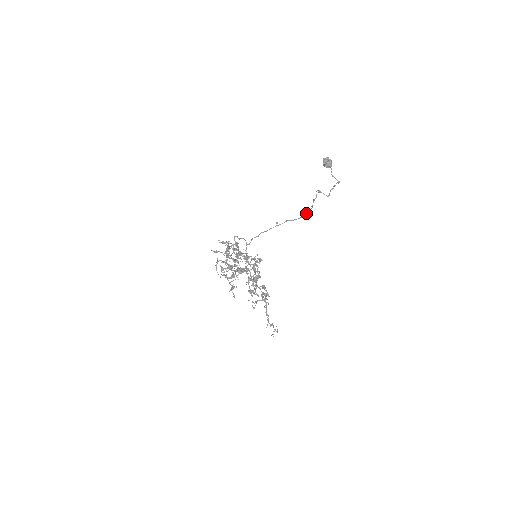
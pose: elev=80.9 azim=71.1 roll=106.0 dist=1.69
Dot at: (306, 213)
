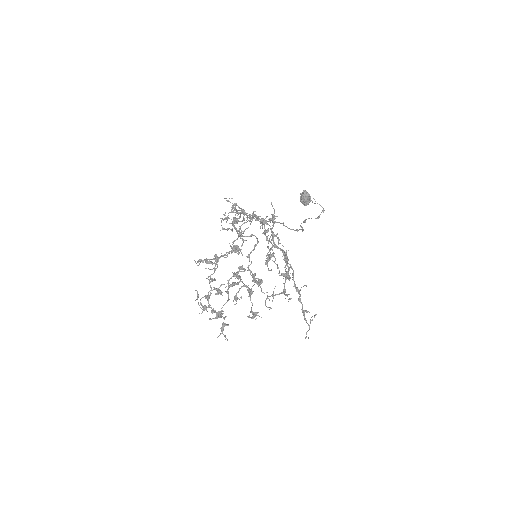
Dot at: (300, 229)
